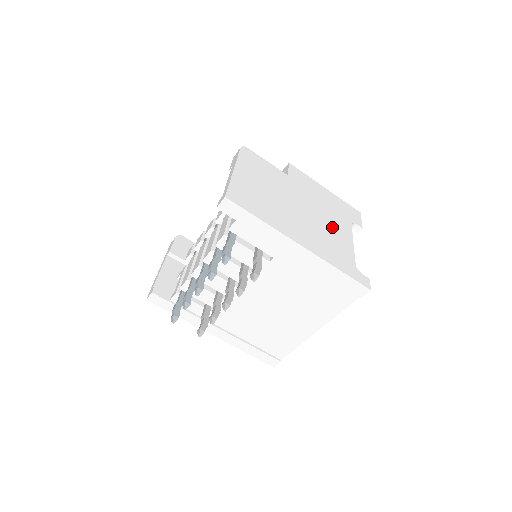
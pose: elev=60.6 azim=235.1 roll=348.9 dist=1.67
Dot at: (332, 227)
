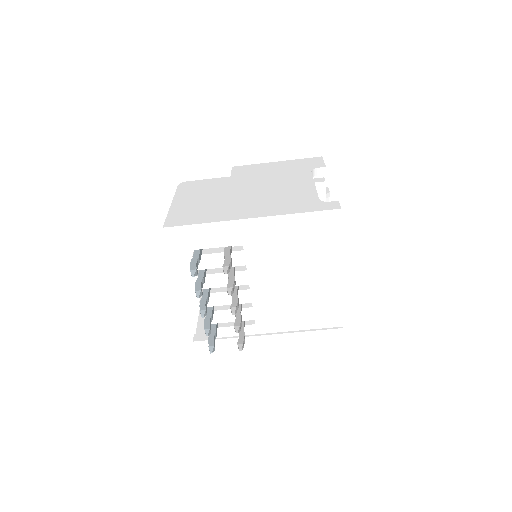
Dot at: (286, 186)
